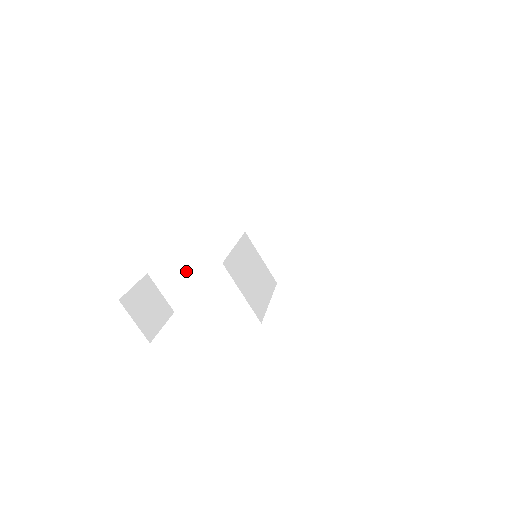
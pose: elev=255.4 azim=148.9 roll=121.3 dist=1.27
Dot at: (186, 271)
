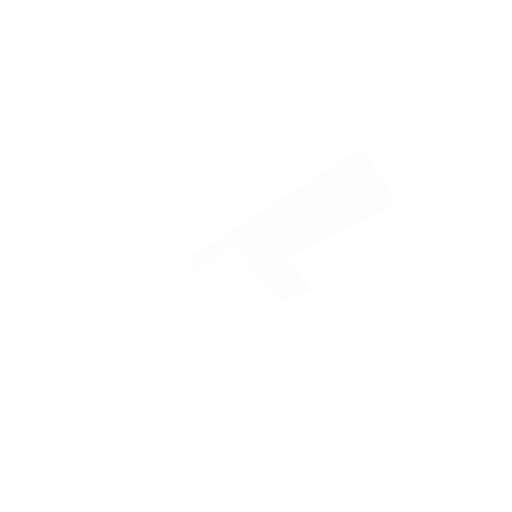
Dot at: occluded
